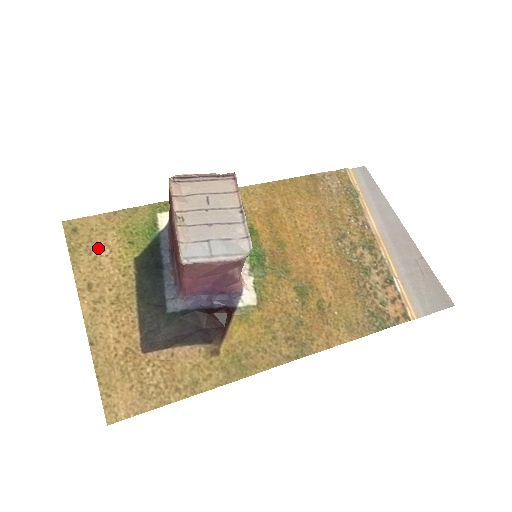
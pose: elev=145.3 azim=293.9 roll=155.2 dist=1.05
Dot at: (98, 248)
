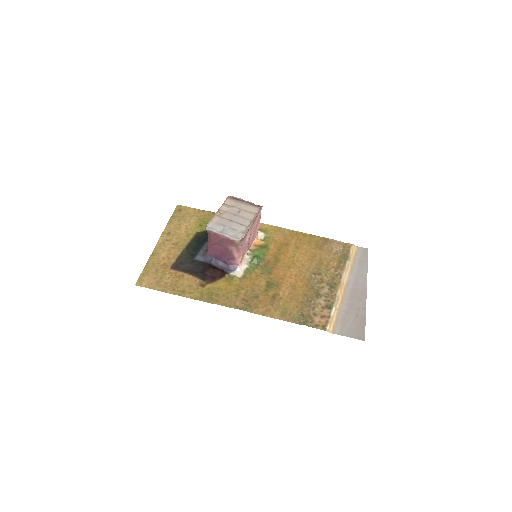
Dot at: (184, 221)
